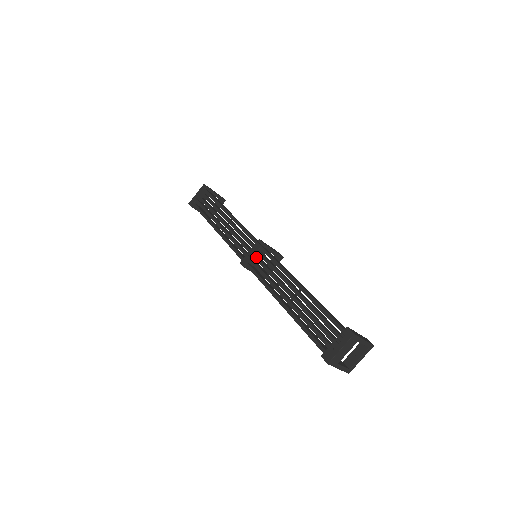
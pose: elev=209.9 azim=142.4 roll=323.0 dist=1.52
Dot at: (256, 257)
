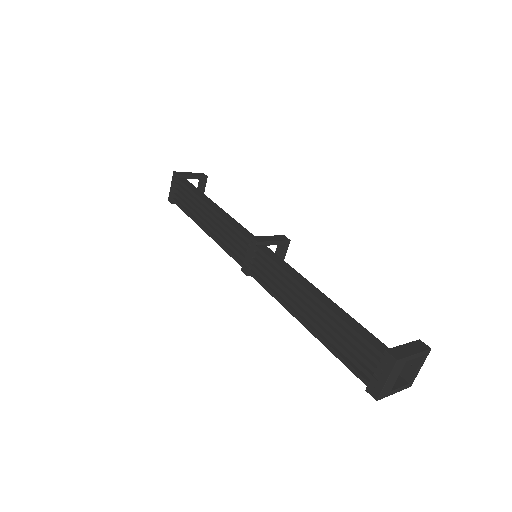
Dot at: (255, 262)
